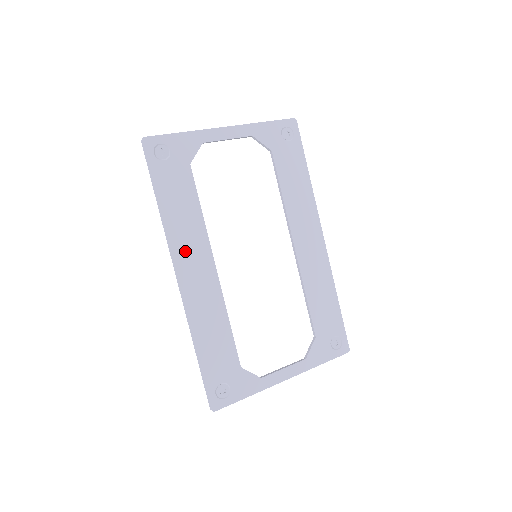
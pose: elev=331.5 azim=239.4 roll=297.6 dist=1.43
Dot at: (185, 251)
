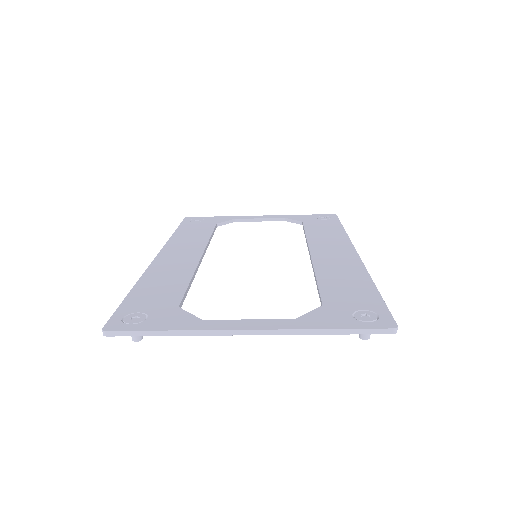
Dot at: (178, 247)
